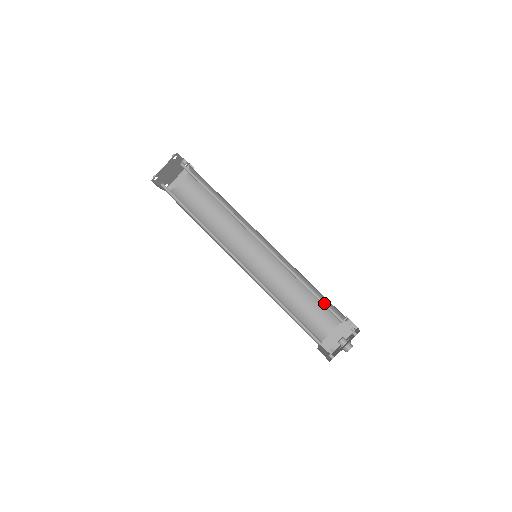
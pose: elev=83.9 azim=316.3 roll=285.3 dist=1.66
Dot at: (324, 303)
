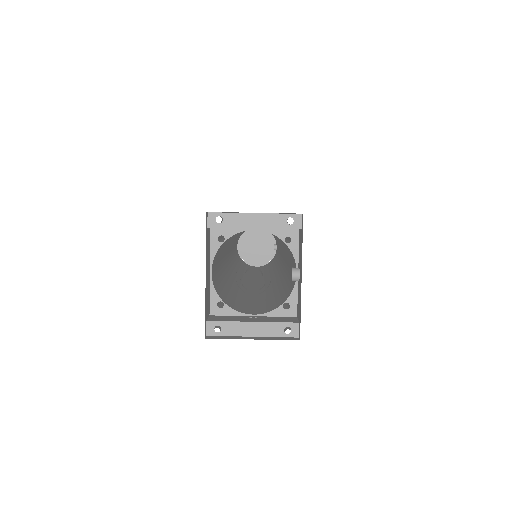
Dot at: (285, 241)
